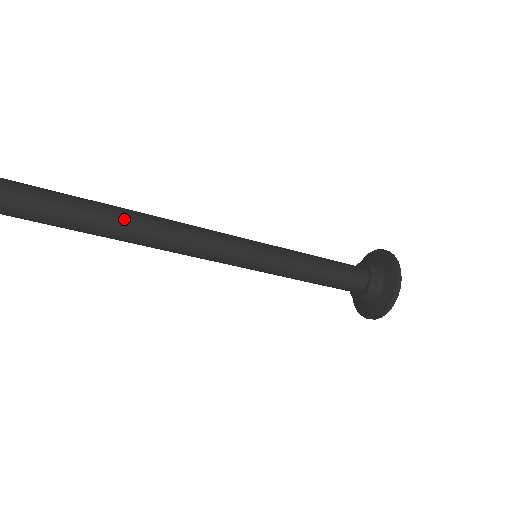
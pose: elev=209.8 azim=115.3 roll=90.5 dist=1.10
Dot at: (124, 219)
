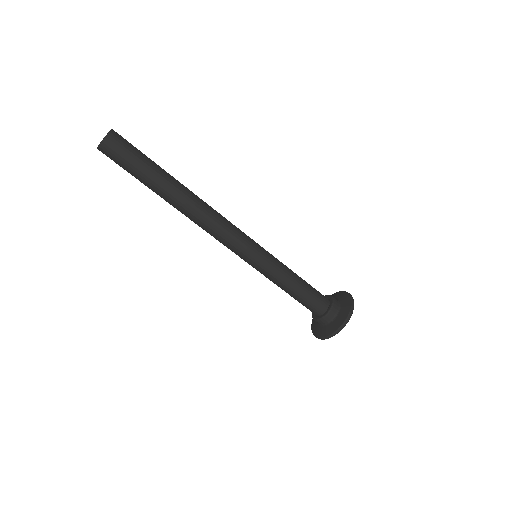
Dot at: (182, 188)
